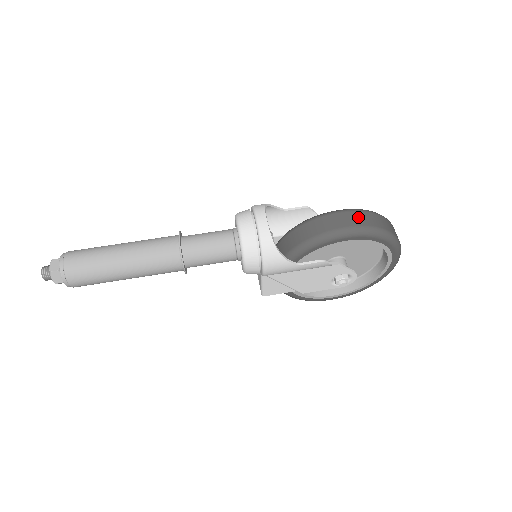
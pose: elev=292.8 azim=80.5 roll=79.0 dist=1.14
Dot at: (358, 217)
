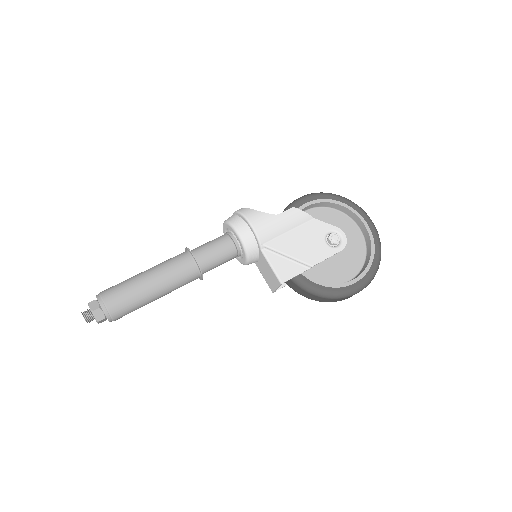
Dot at: occluded
